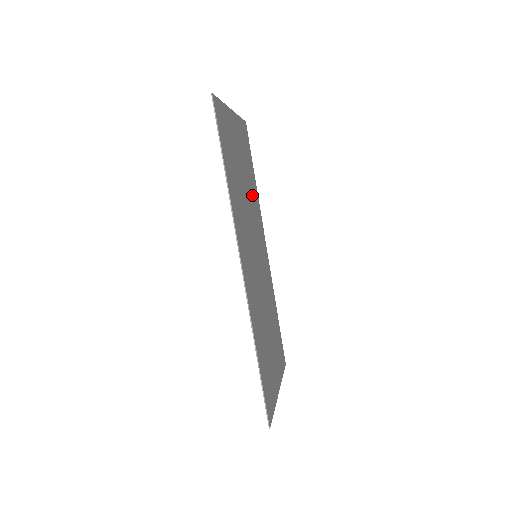
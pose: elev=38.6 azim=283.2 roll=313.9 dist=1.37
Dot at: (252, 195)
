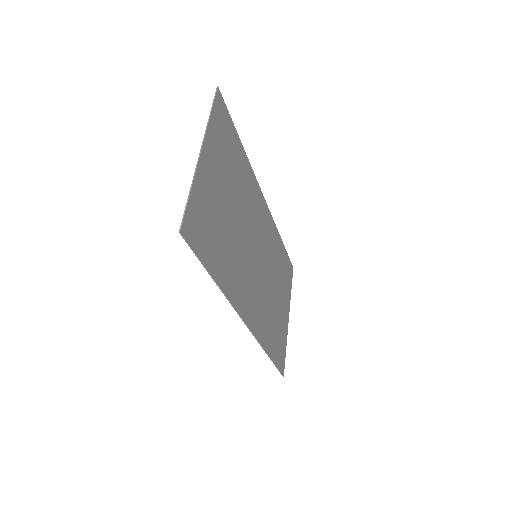
Dot at: (242, 187)
